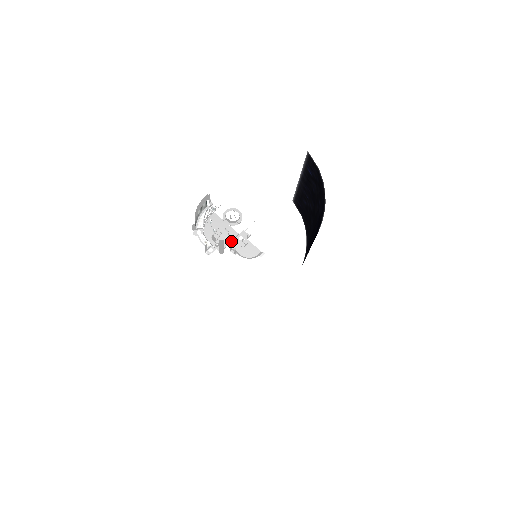
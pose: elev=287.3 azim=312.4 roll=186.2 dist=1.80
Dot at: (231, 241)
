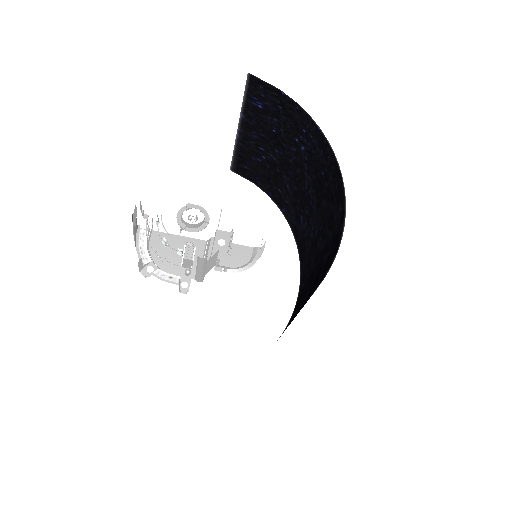
Dot at: (216, 252)
